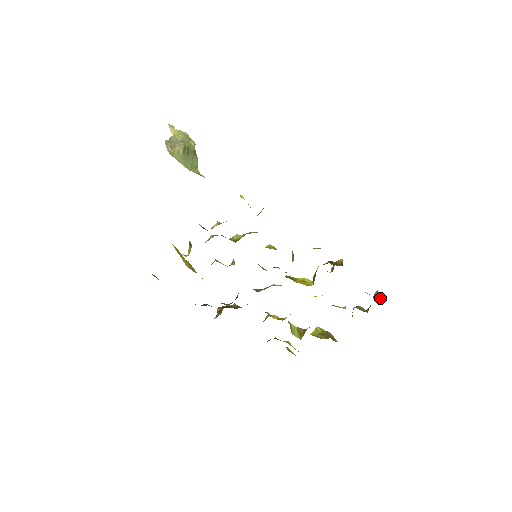
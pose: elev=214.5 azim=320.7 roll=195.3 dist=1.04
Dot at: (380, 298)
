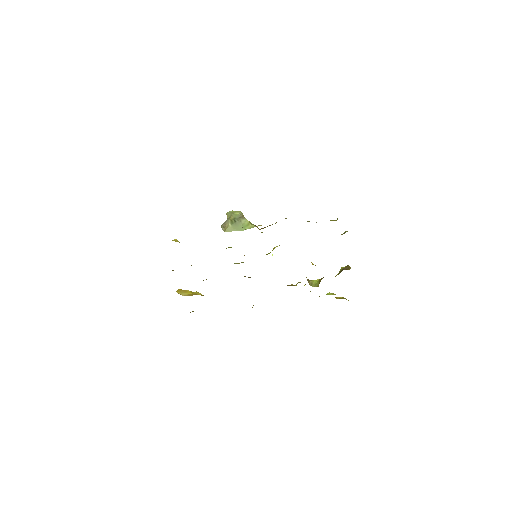
Dot at: occluded
